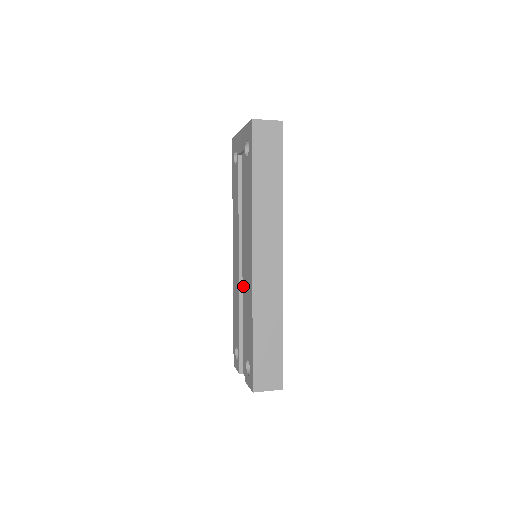
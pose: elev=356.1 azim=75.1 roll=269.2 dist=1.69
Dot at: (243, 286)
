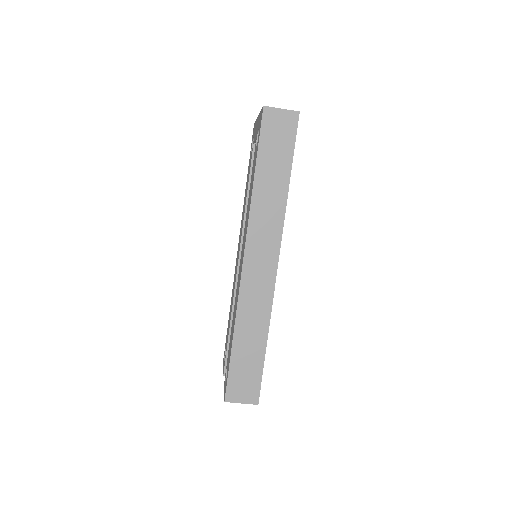
Dot at: occluded
